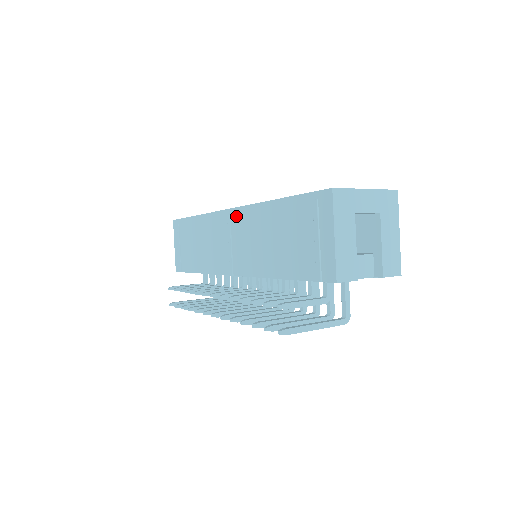
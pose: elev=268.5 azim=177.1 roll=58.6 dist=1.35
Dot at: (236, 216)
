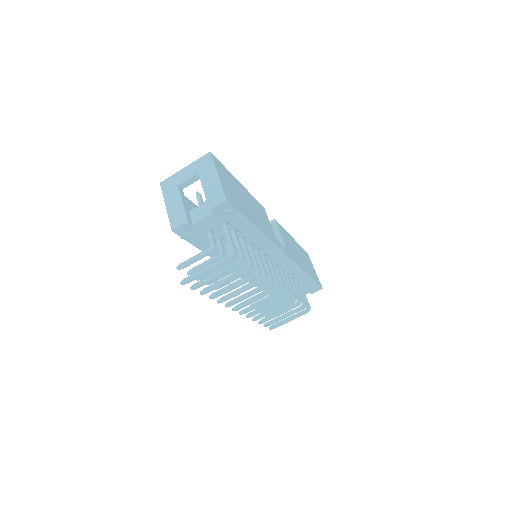
Dot at: occluded
